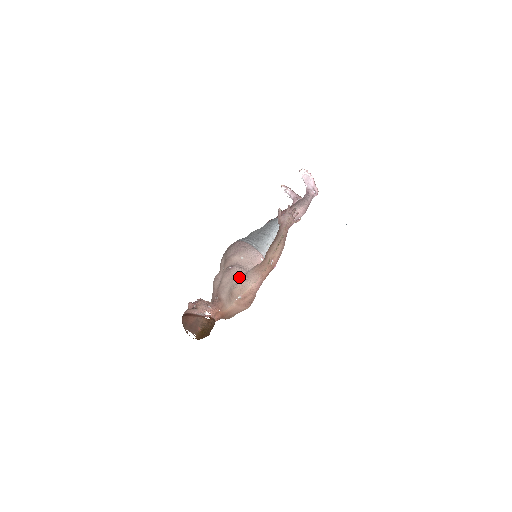
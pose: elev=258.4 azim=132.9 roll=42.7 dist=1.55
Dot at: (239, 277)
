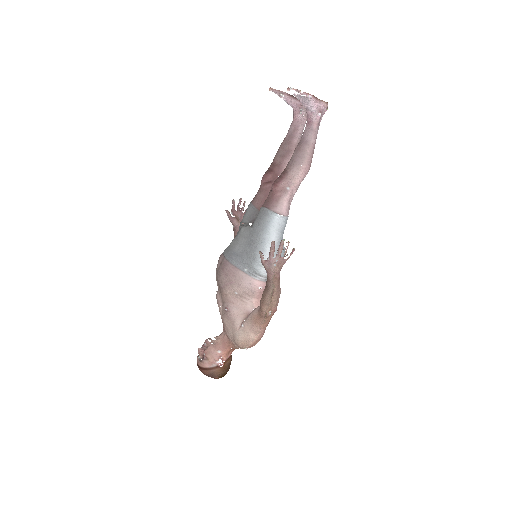
Dot at: (239, 325)
